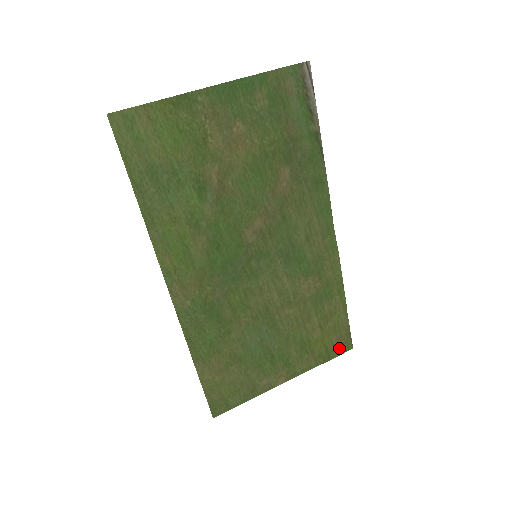
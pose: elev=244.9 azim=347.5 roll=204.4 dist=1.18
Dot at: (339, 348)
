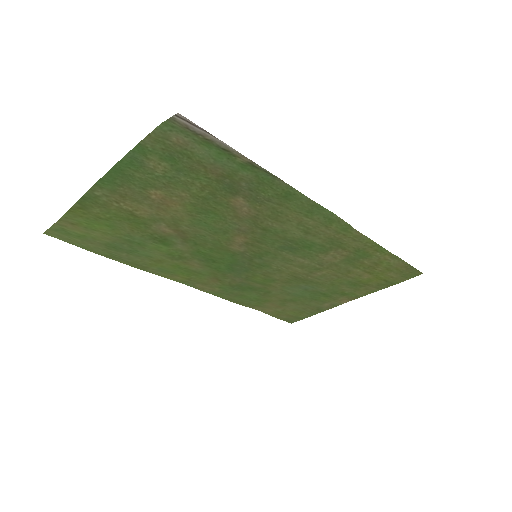
Dot at: (403, 277)
